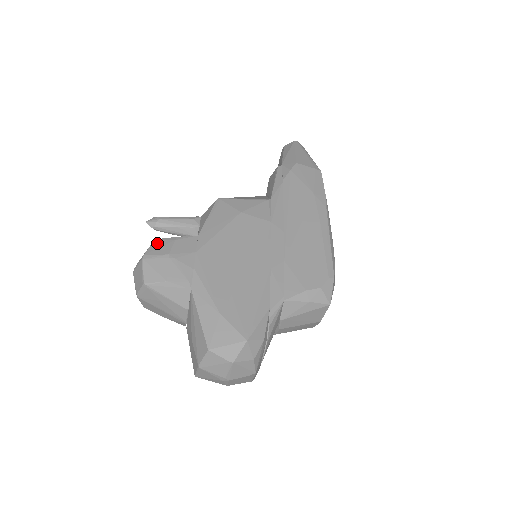
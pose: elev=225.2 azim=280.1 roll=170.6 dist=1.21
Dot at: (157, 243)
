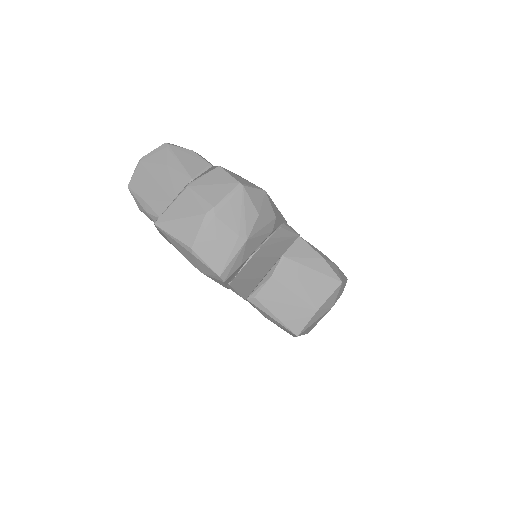
Dot at: occluded
